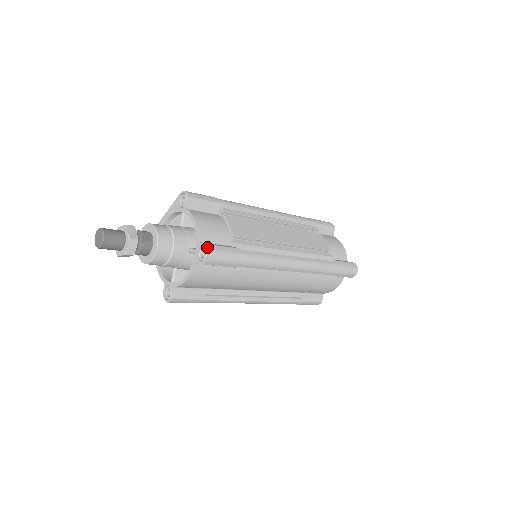
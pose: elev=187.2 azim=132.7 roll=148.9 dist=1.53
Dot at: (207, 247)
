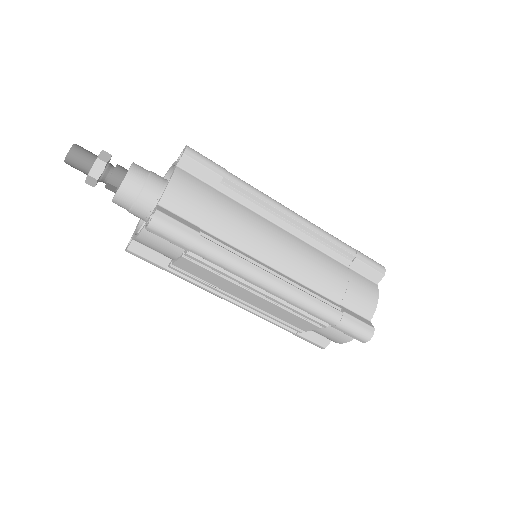
Dot at: (185, 147)
